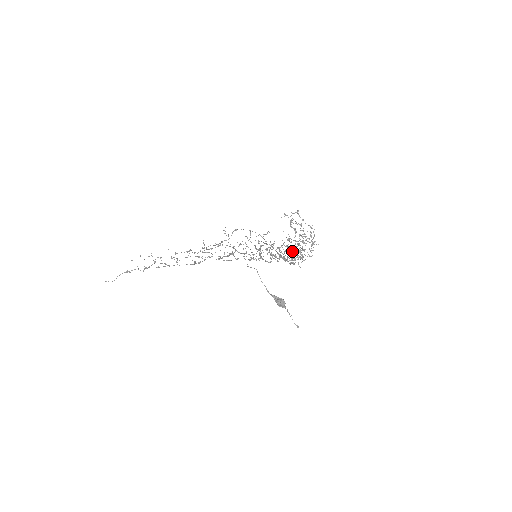
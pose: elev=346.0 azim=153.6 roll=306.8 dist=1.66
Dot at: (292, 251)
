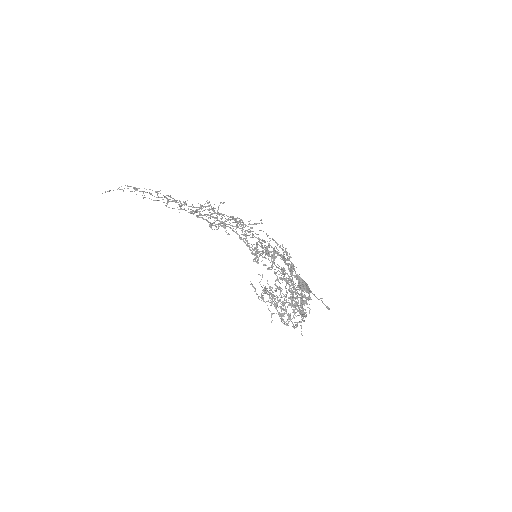
Dot at: (279, 301)
